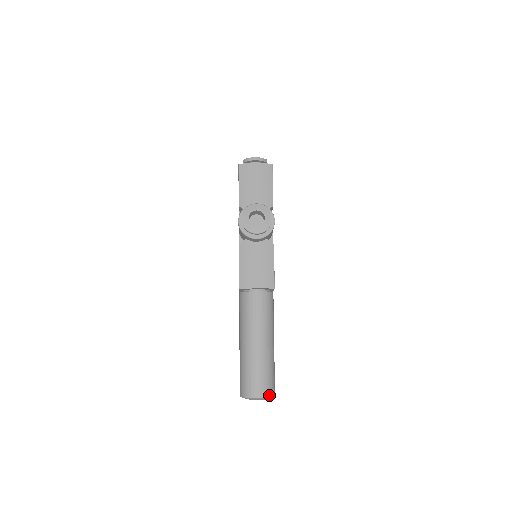
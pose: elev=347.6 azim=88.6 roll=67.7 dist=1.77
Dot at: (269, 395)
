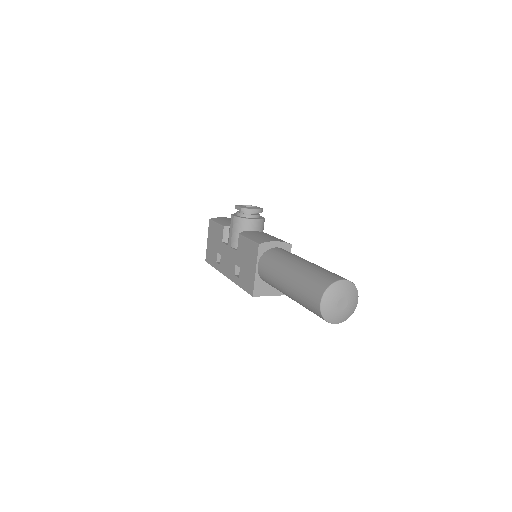
Dot at: (352, 284)
